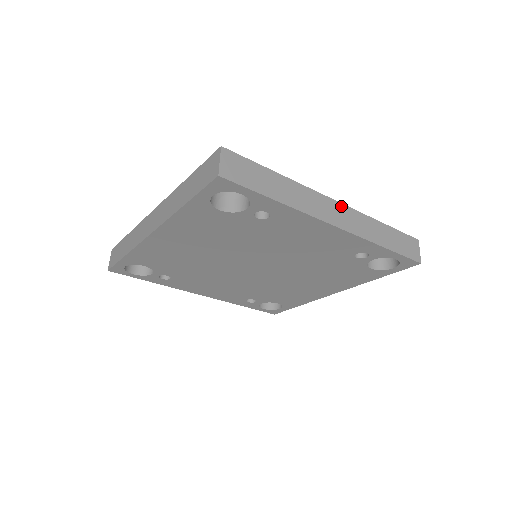
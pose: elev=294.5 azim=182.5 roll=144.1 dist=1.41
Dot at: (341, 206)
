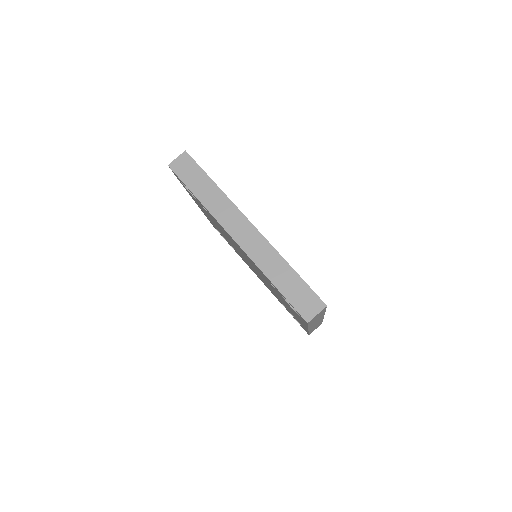
Dot at: (254, 230)
